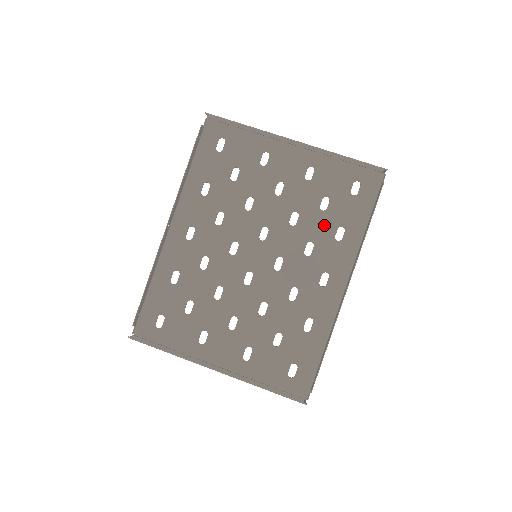
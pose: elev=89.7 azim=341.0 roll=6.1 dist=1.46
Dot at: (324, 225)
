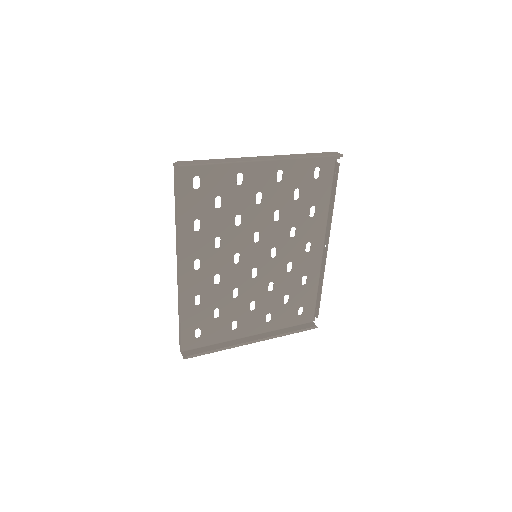
Dot at: (300, 211)
